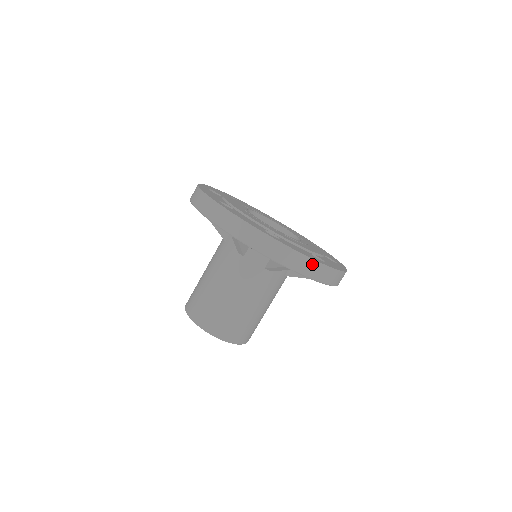
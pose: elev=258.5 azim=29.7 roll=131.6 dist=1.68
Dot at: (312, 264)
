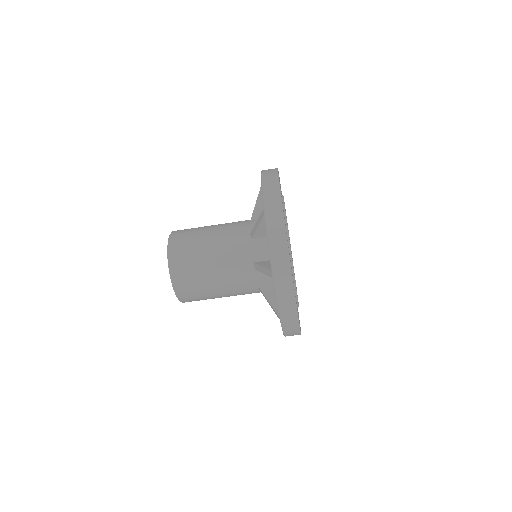
Dot at: (296, 332)
